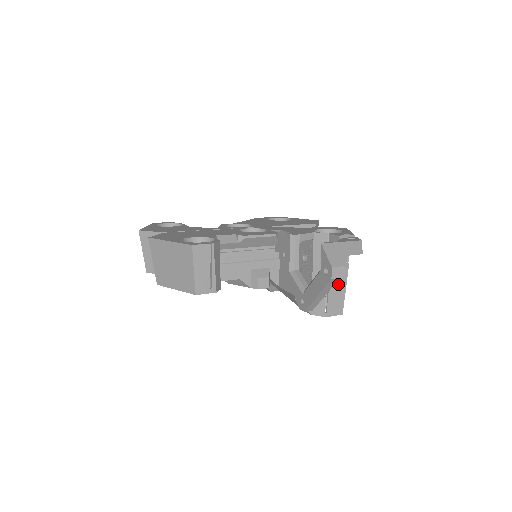
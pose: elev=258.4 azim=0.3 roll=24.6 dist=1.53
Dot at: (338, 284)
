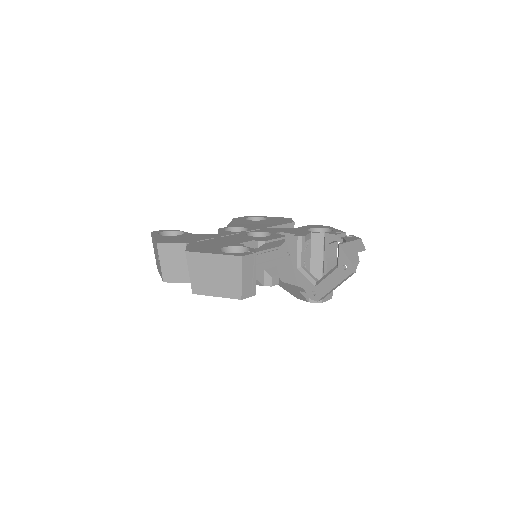
Dot at: occluded
